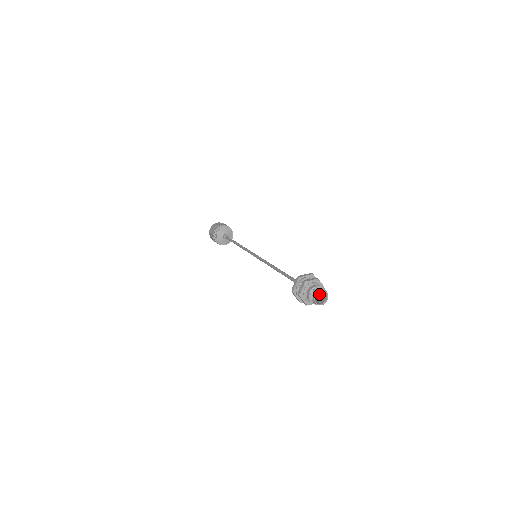
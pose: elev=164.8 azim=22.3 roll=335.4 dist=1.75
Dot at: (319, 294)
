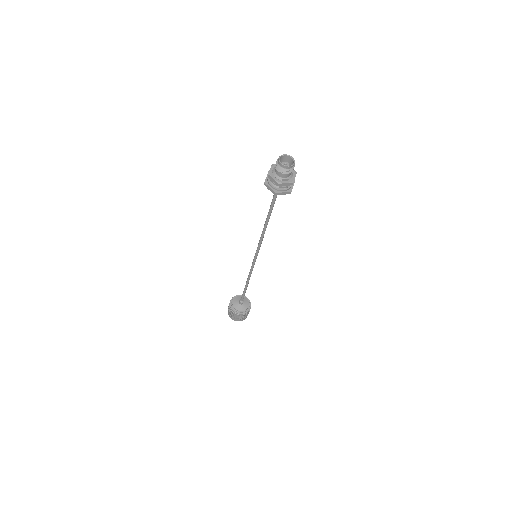
Dot at: (287, 164)
